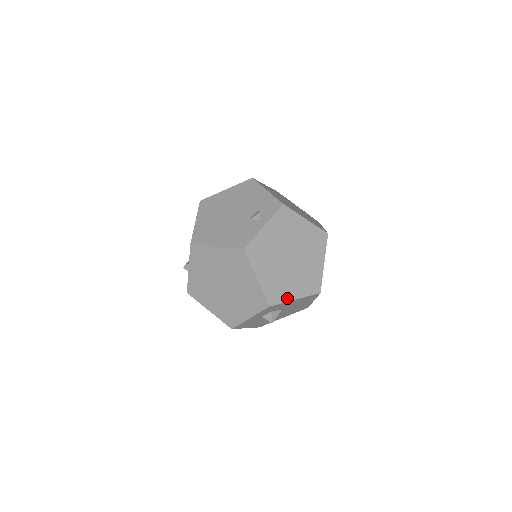
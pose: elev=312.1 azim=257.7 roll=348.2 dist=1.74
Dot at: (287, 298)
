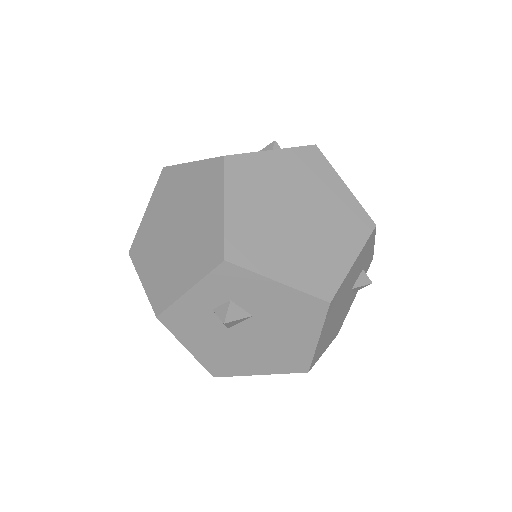
Dot at: (263, 269)
